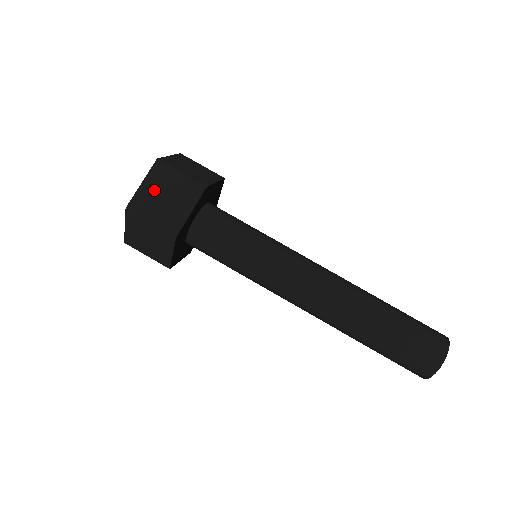
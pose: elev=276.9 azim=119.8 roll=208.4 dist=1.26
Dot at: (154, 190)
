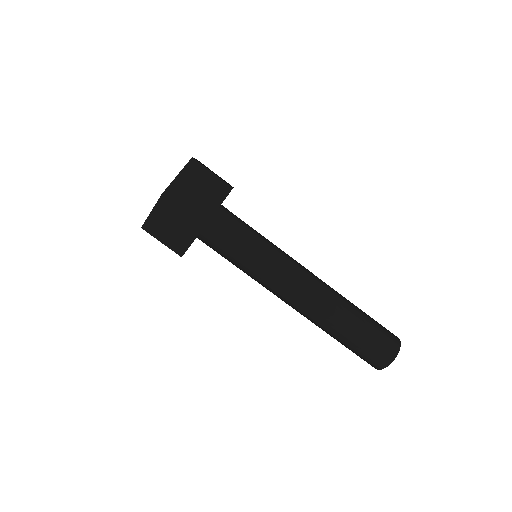
Dot at: (162, 219)
